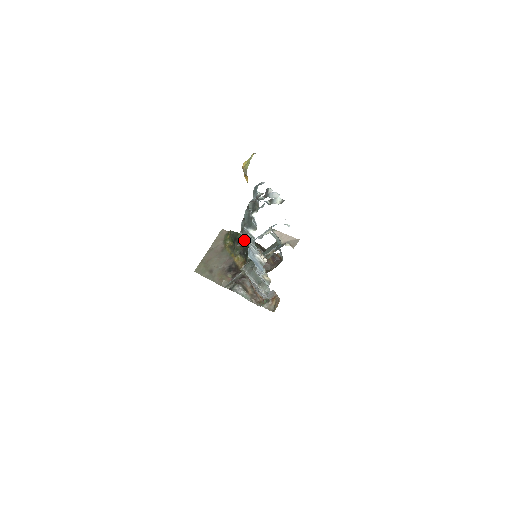
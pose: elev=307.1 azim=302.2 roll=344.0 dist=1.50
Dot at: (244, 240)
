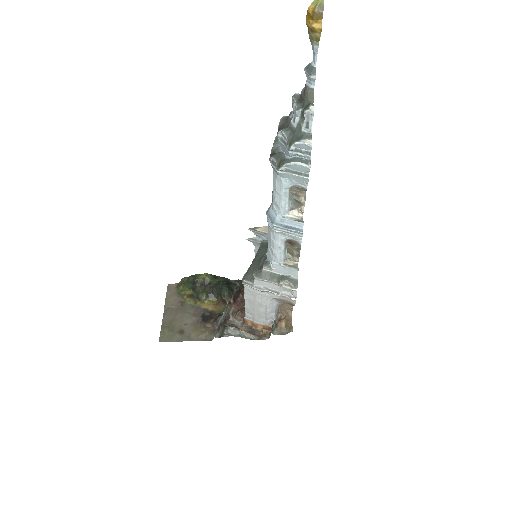
Dot at: (206, 279)
